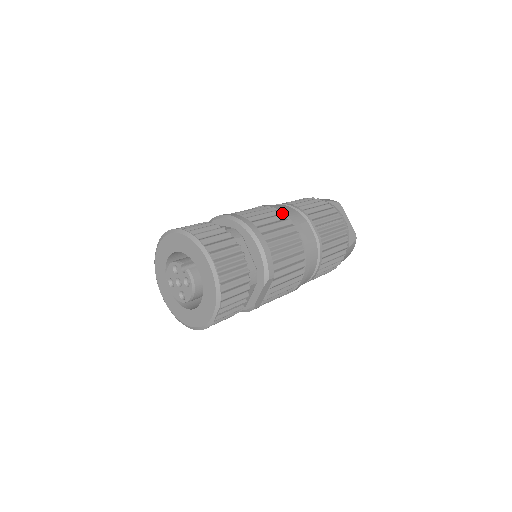
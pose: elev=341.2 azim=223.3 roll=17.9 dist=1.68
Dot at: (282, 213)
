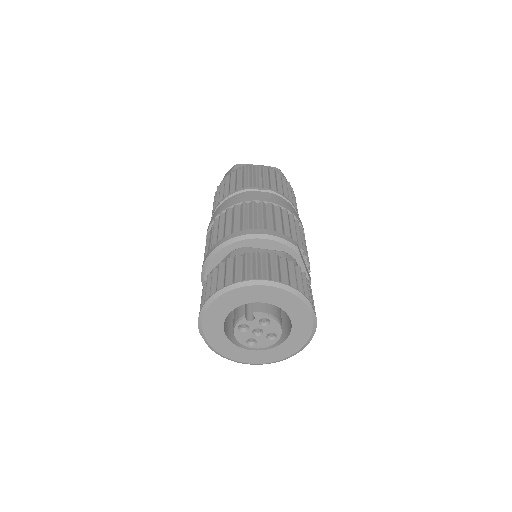
Dot at: (232, 207)
